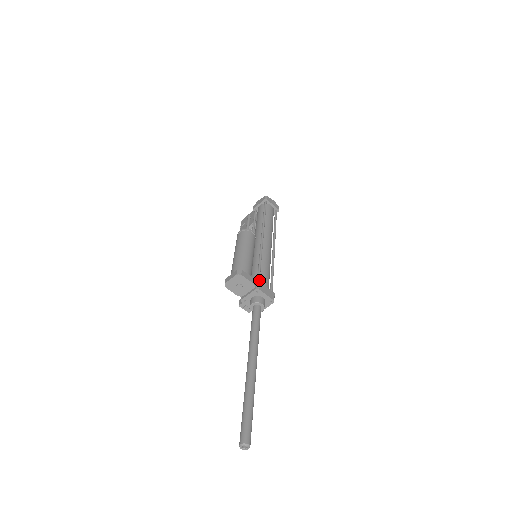
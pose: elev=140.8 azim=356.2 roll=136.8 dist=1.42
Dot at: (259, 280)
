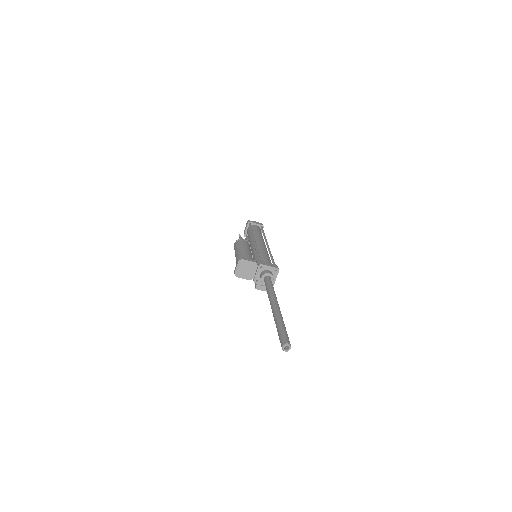
Dot at: occluded
